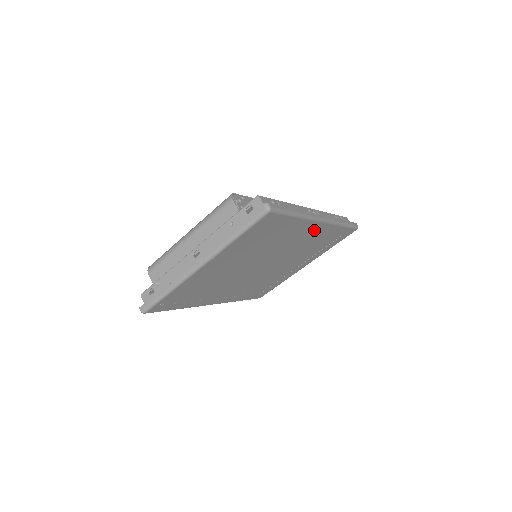
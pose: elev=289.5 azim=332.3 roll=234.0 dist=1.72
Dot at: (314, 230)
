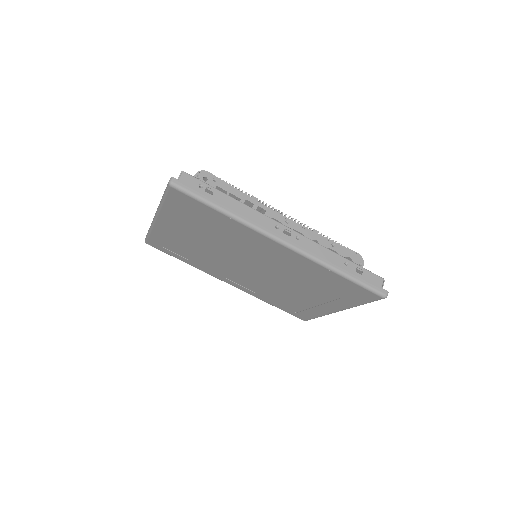
Dot at: (282, 252)
